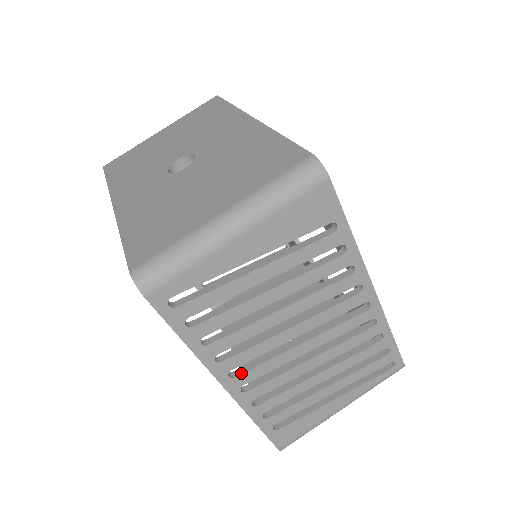
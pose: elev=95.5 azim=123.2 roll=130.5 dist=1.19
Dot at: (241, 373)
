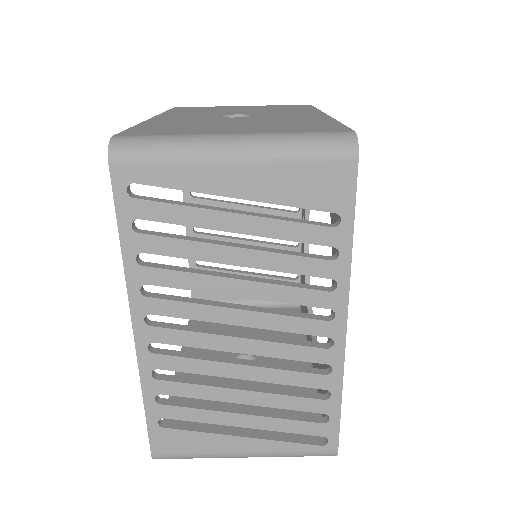
Dot at: (159, 326)
